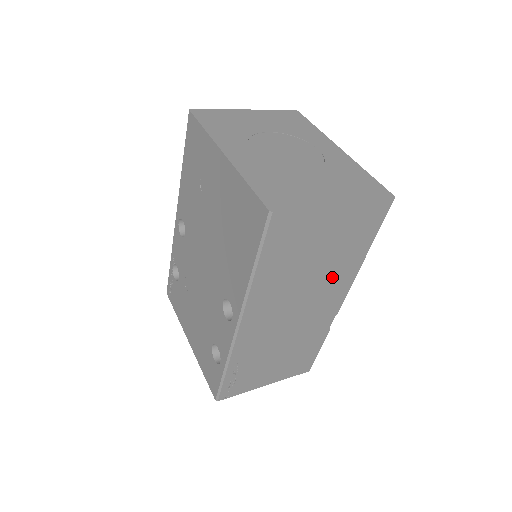
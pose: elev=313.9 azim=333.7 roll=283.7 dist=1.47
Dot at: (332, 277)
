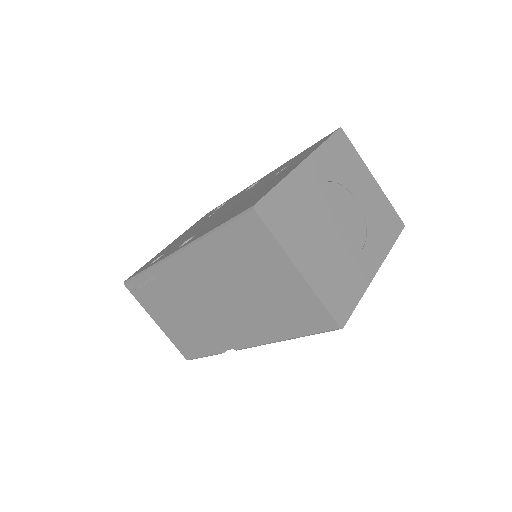
Dot at: (253, 317)
